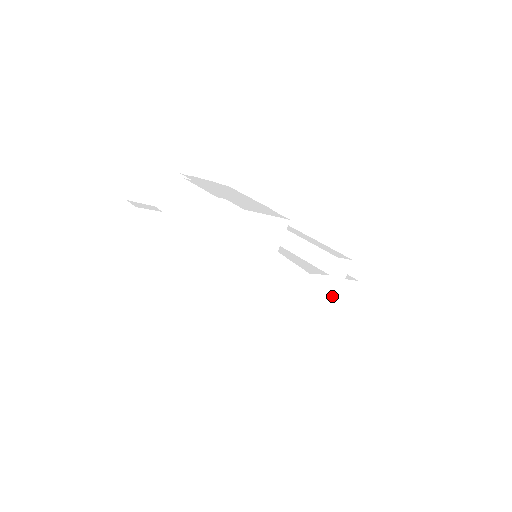
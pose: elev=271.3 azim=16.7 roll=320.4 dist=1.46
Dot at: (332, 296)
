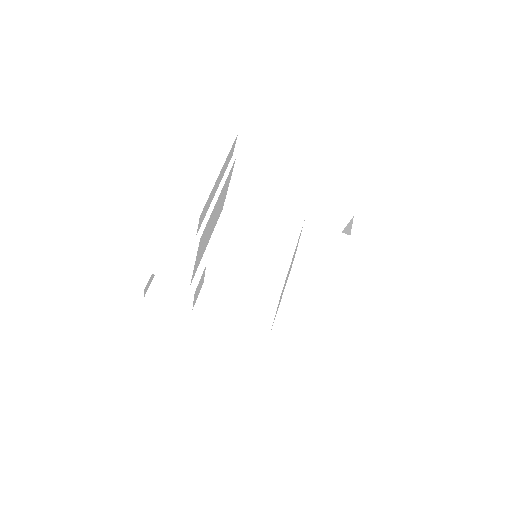
Dot at: (372, 270)
